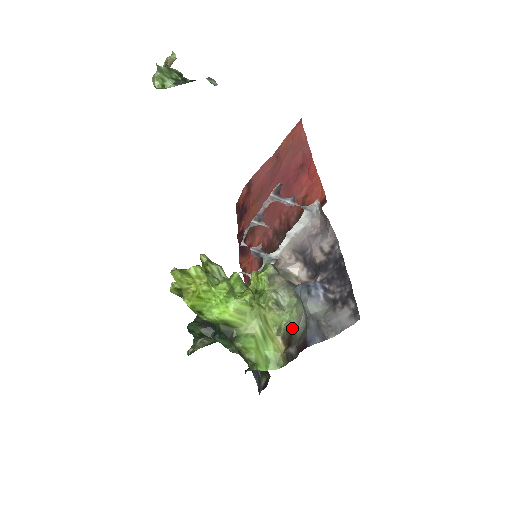
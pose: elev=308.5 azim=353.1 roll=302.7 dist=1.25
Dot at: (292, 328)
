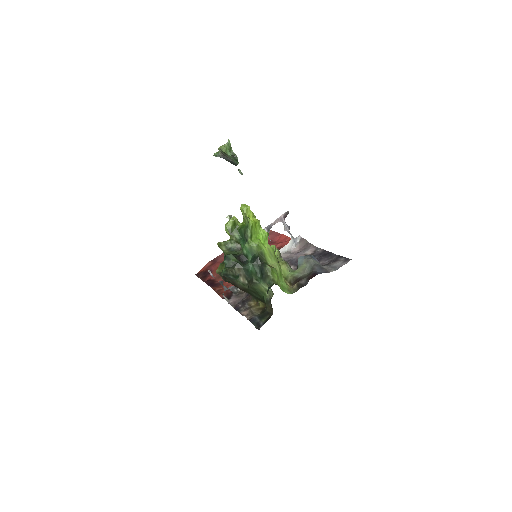
Dot at: (298, 276)
